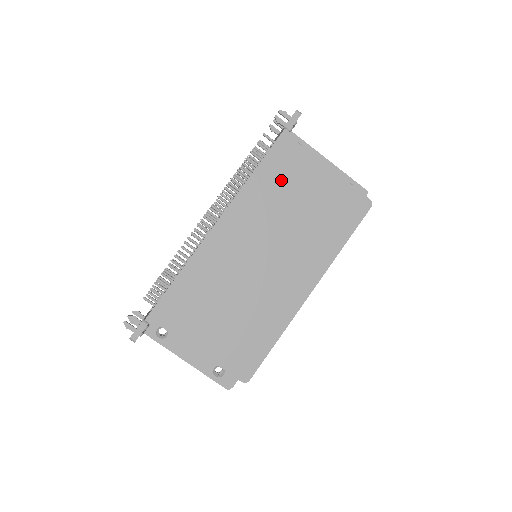
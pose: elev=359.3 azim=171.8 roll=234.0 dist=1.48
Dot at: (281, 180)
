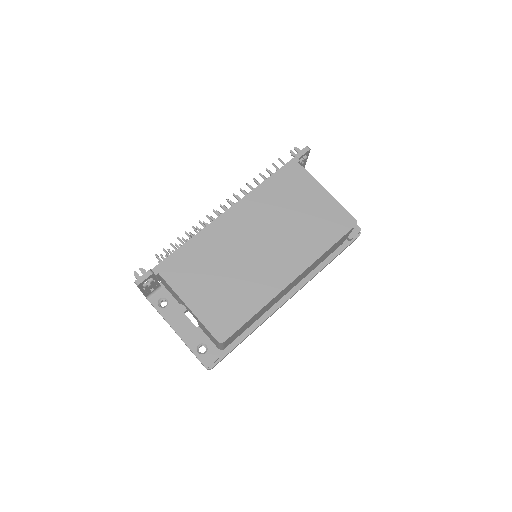
Dot at: (285, 190)
